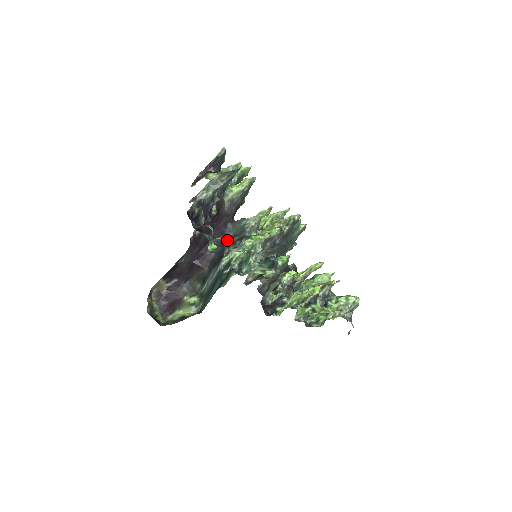
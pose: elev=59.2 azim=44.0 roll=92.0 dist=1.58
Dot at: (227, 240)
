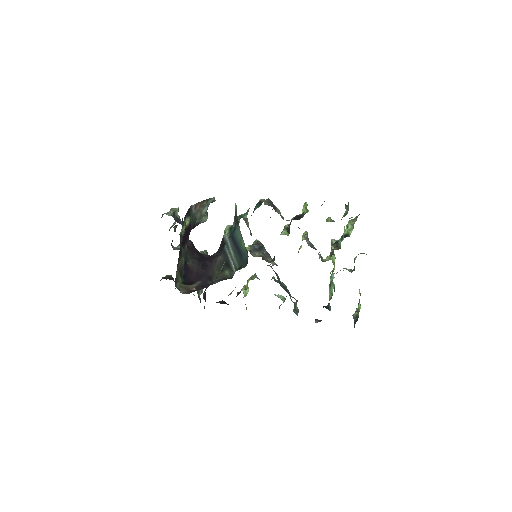
Dot at: occluded
